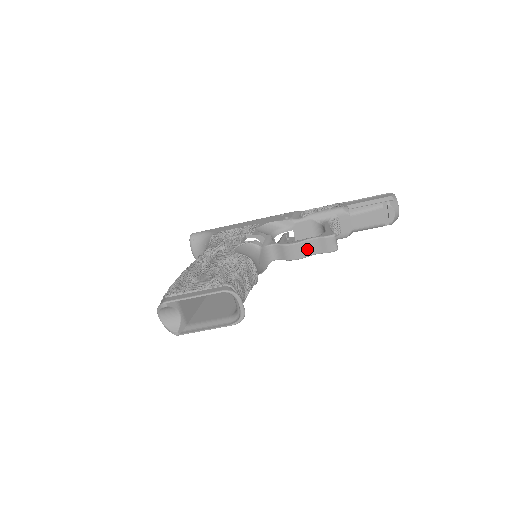
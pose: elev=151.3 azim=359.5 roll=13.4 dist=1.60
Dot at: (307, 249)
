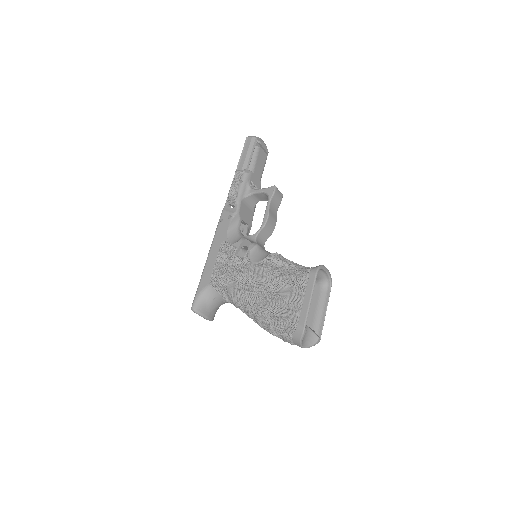
Dot at: (273, 213)
